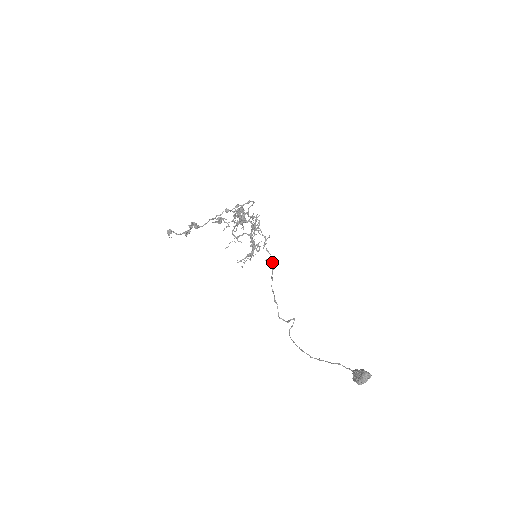
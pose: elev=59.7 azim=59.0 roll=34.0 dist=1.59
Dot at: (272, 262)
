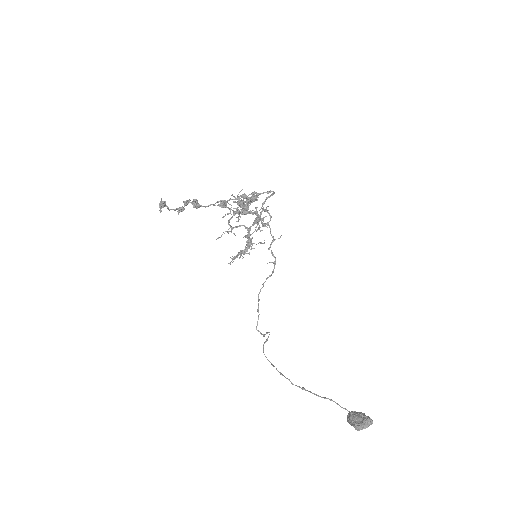
Dot at: (274, 267)
